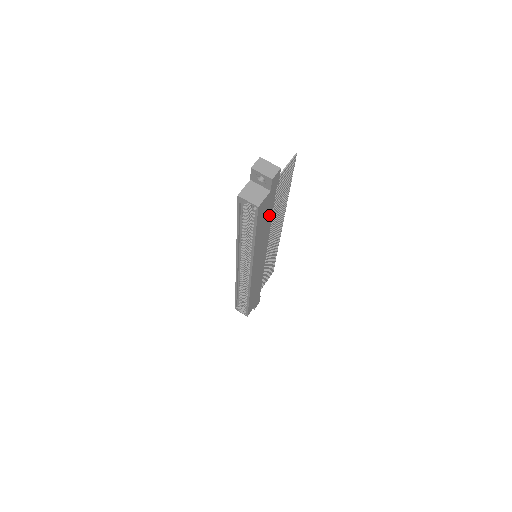
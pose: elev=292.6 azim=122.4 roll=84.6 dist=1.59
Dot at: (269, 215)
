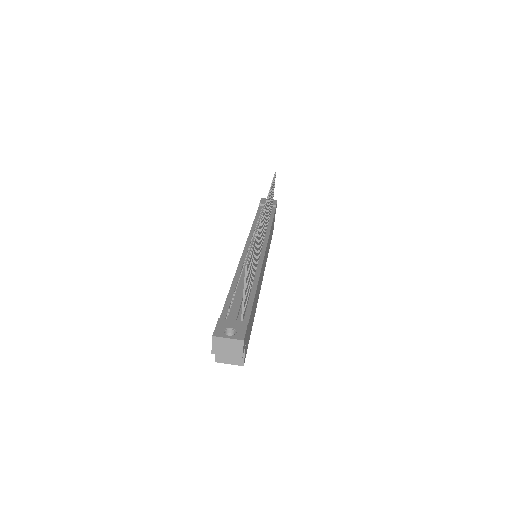
Dot at: (253, 304)
